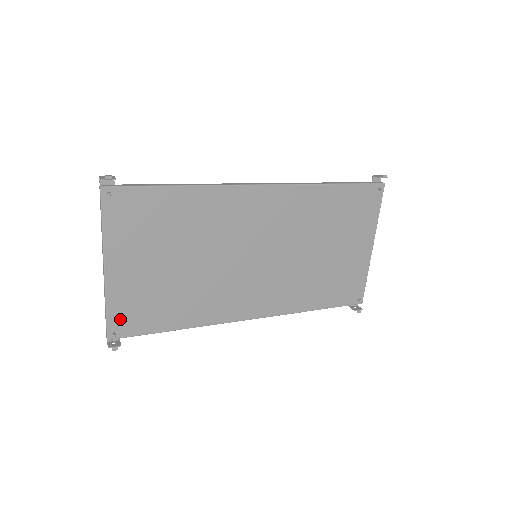
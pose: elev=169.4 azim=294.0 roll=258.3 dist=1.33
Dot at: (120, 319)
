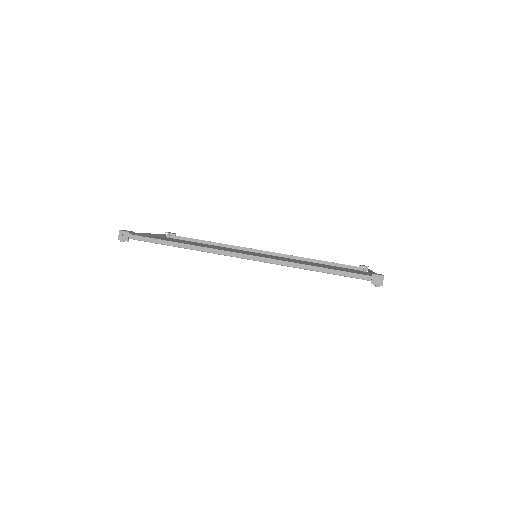
Dot at: occluded
